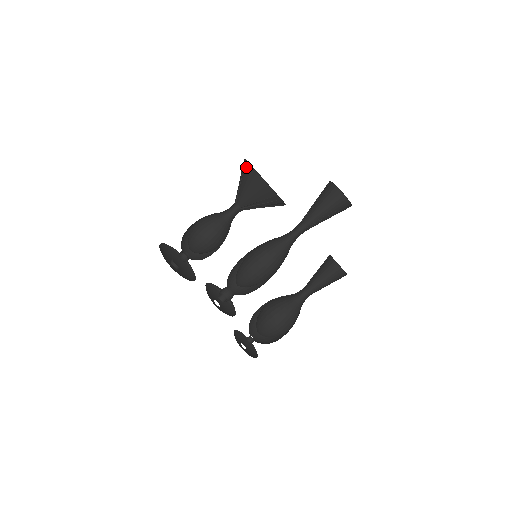
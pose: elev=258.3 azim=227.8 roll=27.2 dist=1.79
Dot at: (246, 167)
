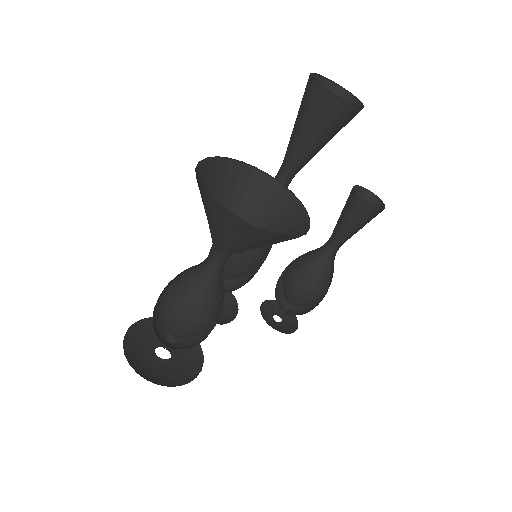
Dot at: (245, 228)
